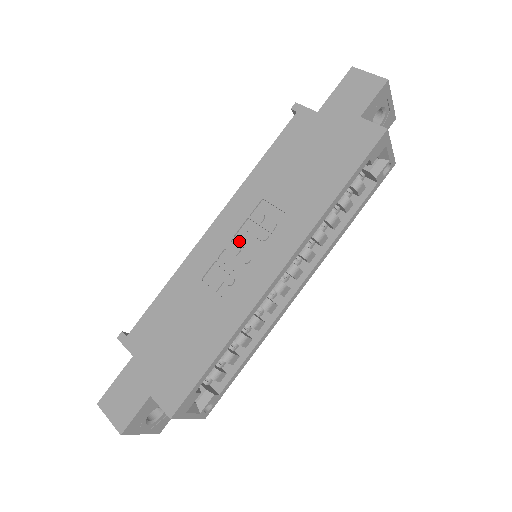
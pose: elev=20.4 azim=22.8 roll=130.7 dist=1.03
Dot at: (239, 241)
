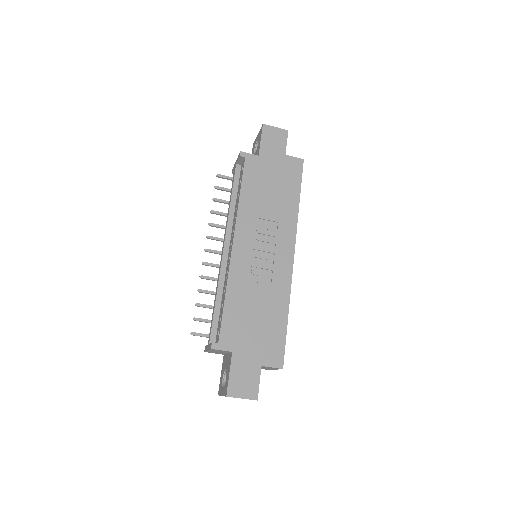
Dot at: (258, 248)
